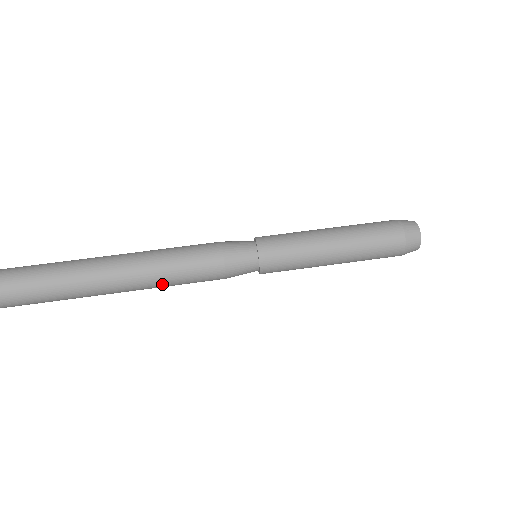
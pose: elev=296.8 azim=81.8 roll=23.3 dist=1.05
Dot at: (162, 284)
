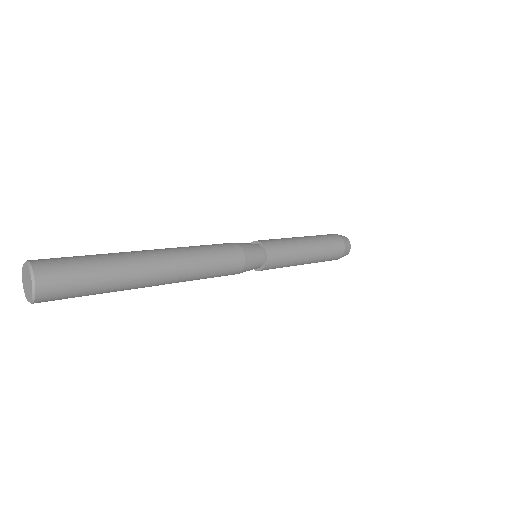
Dot at: (198, 271)
